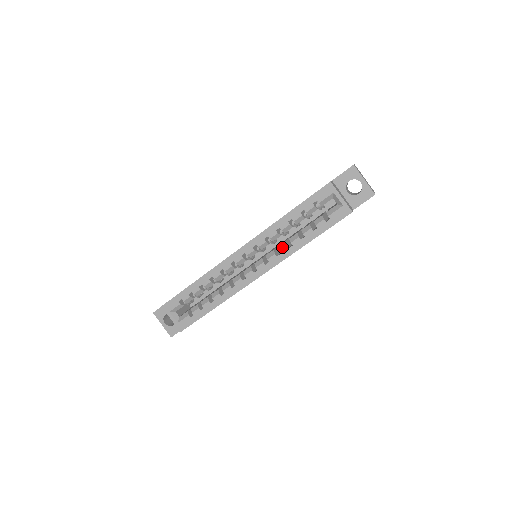
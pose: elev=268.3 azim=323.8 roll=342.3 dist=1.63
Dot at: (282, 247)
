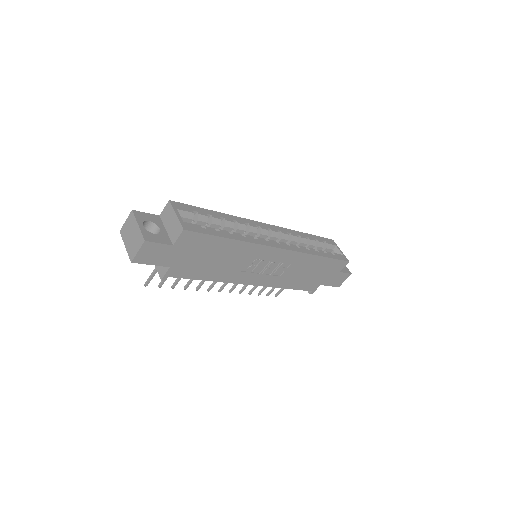
Dot at: (301, 246)
